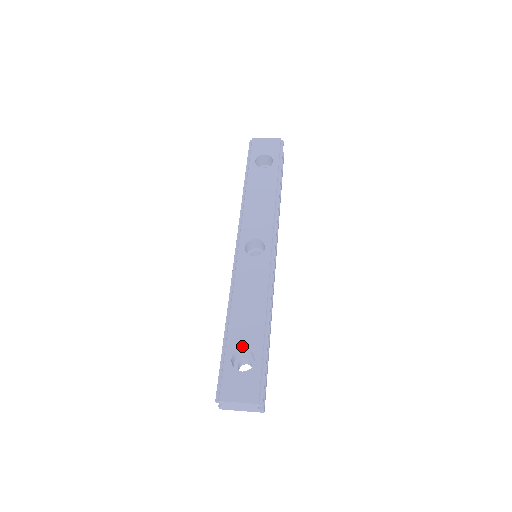
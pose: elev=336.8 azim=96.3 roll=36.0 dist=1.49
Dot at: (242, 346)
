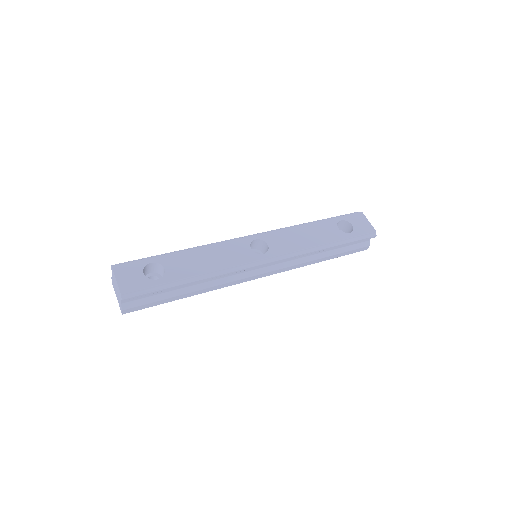
Dot at: (166, 266)
